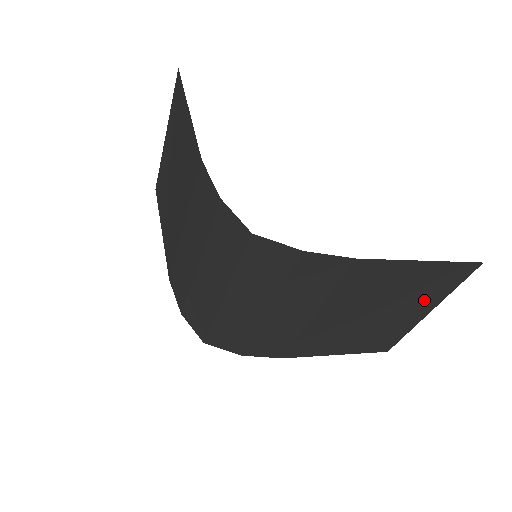
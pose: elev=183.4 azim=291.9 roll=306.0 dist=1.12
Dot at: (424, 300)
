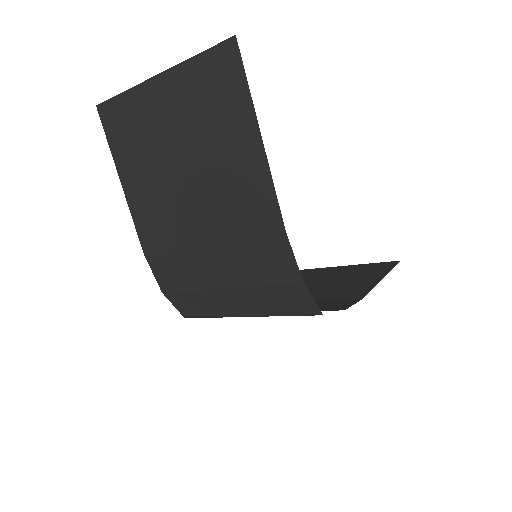
Dot at: occluded
